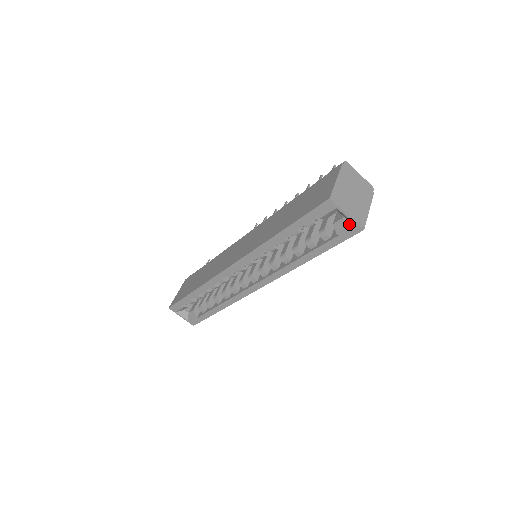
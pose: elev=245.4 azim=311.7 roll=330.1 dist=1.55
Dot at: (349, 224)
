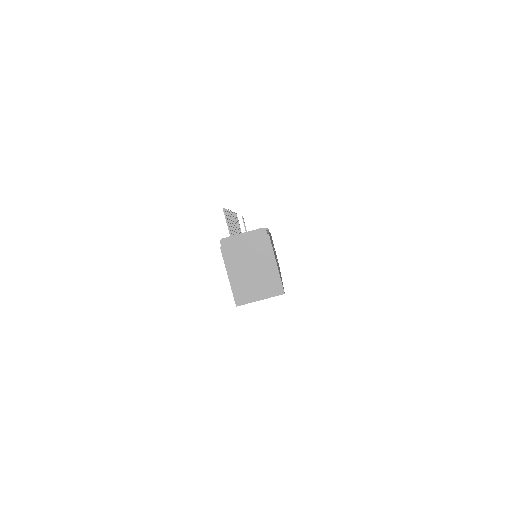
Dot at: occluded
